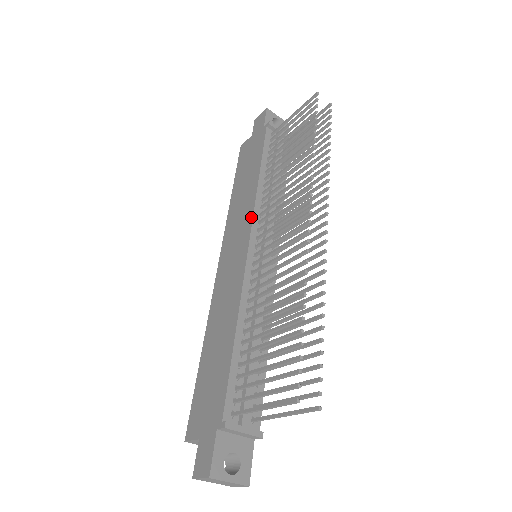
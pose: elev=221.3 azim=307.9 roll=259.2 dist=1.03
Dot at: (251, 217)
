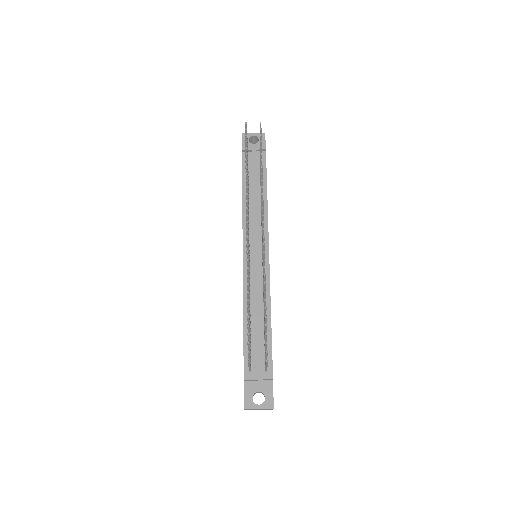
Dot at: occluded
